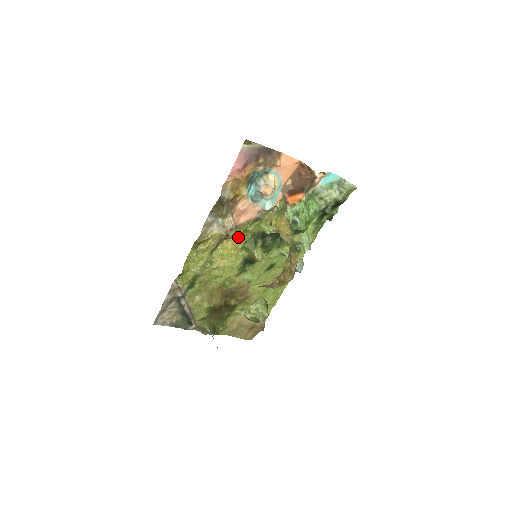
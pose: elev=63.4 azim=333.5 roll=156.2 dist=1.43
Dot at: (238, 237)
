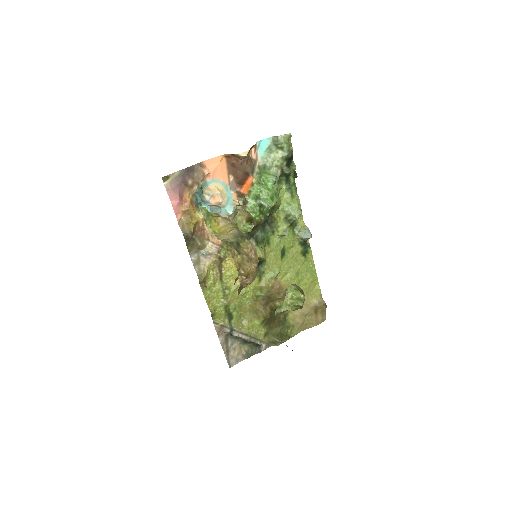
Dot at: occluded
